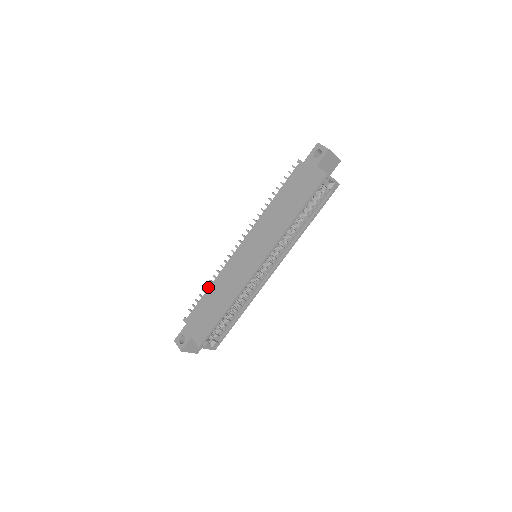
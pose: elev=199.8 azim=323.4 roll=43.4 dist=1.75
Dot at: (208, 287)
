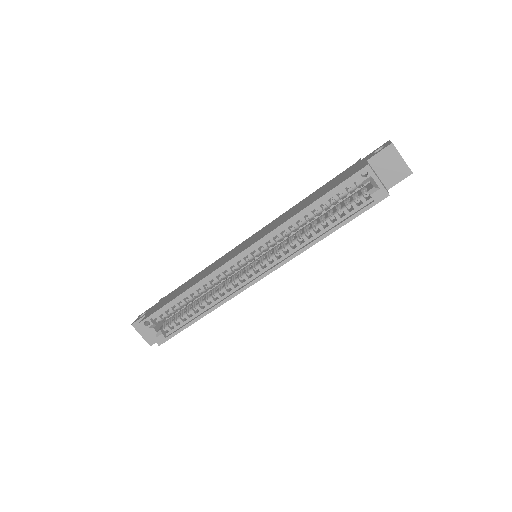
Dot at: occluded
